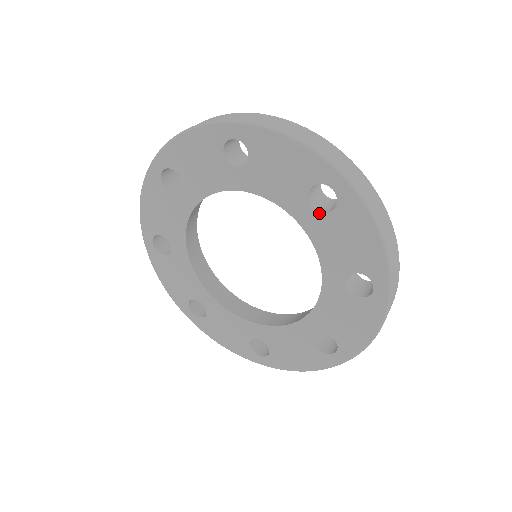
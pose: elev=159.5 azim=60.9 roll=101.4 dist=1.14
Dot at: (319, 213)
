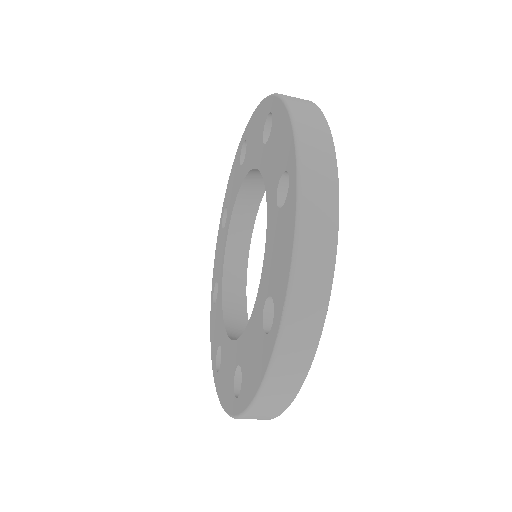
Dot at: (277, 208)
